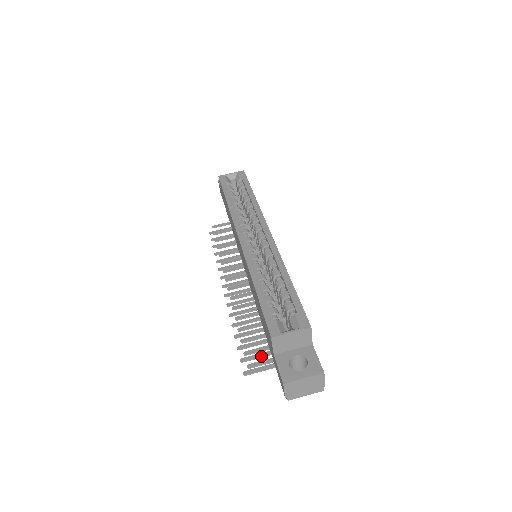
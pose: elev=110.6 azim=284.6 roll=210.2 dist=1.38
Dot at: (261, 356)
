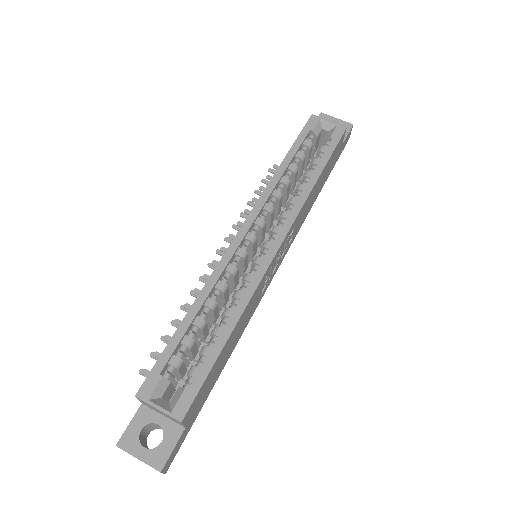
Dot at: occluded
